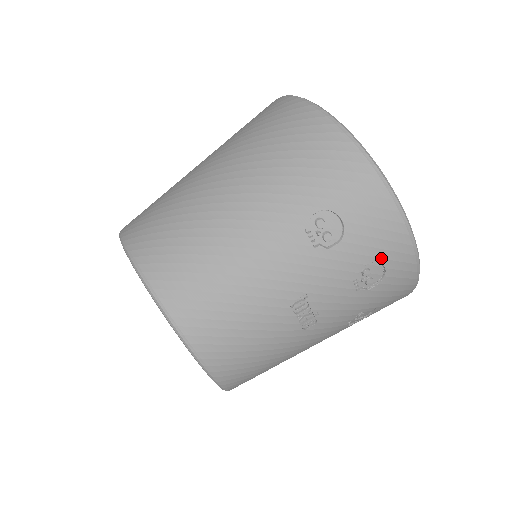
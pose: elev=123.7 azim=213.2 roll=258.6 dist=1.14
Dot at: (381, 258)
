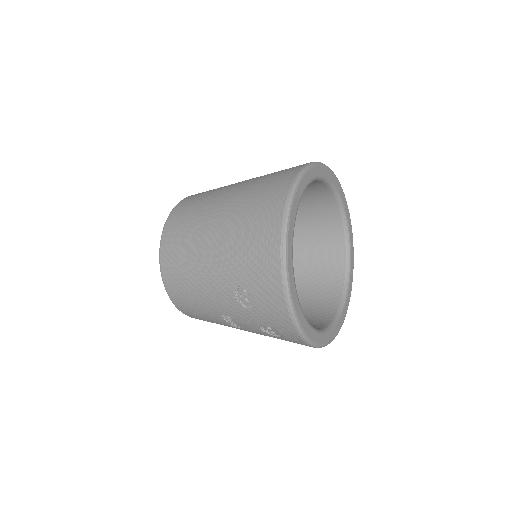
Dot at: (277, 329)
